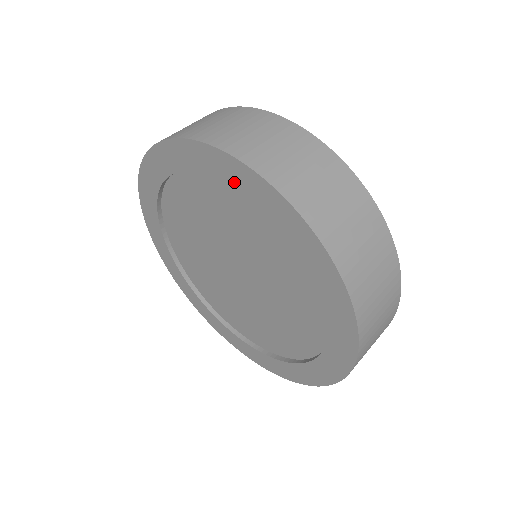
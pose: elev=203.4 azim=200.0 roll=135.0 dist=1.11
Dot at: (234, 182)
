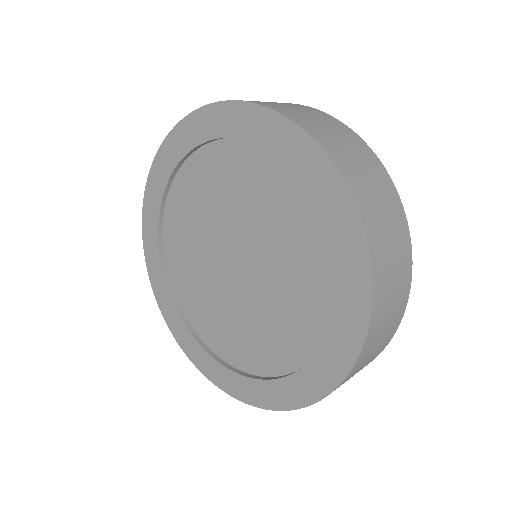
Dot at: (189, 144)
